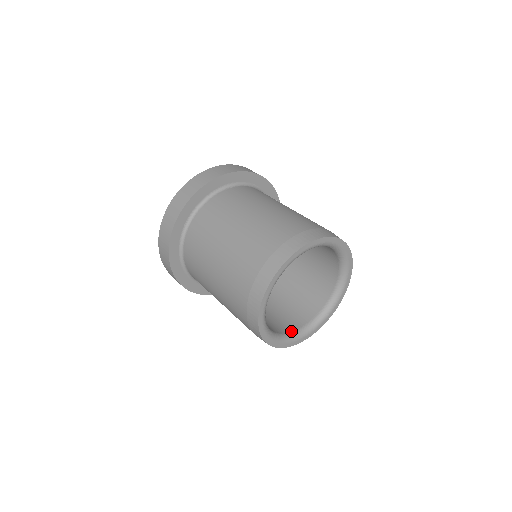
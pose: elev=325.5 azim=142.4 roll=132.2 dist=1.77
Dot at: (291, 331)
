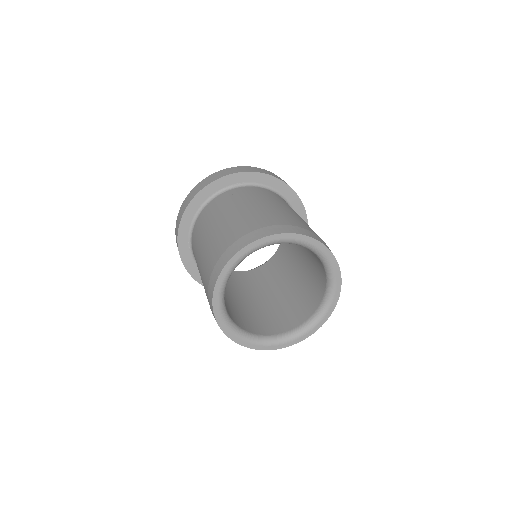
Dot at: (296, 326)
